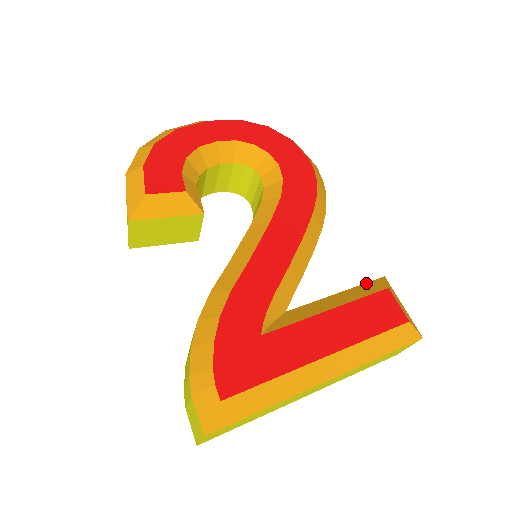
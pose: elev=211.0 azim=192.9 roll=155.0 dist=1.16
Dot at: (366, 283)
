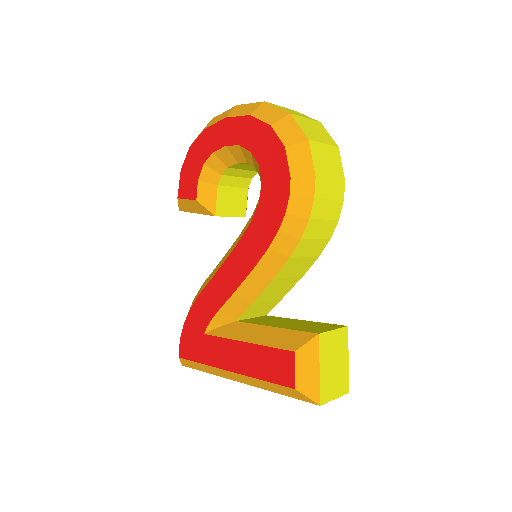
Dot at: (298, 331)
